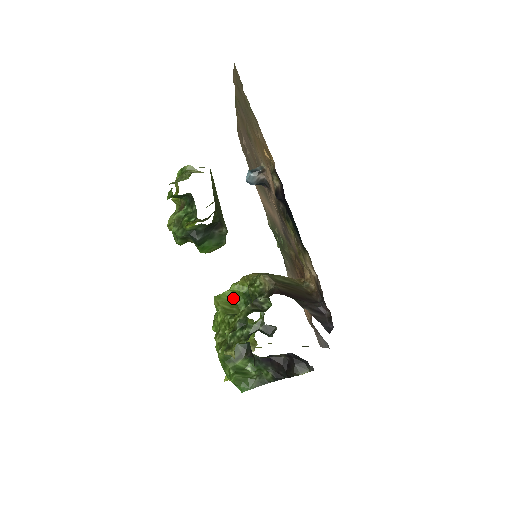
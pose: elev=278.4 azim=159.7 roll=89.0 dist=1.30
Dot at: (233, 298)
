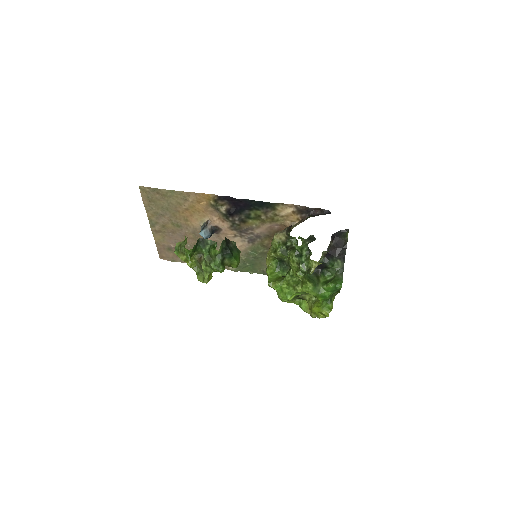
Dot at: (275, 276)
